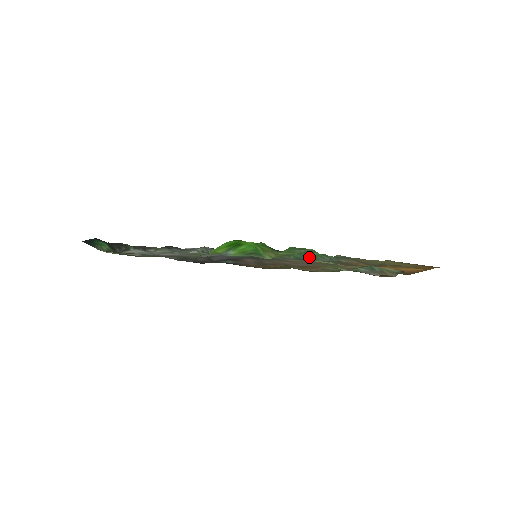
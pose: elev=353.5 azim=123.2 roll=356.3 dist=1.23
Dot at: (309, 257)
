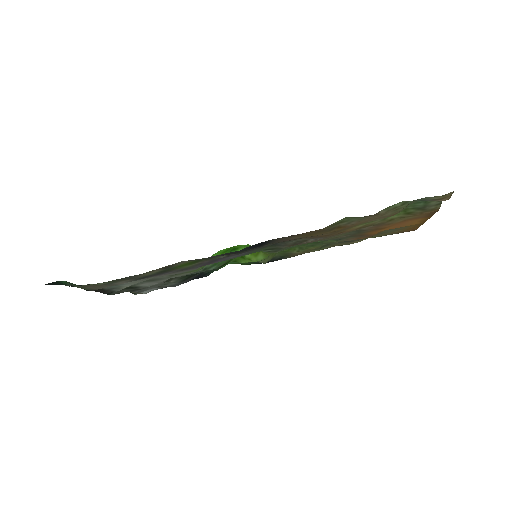
Dot at: occluded
